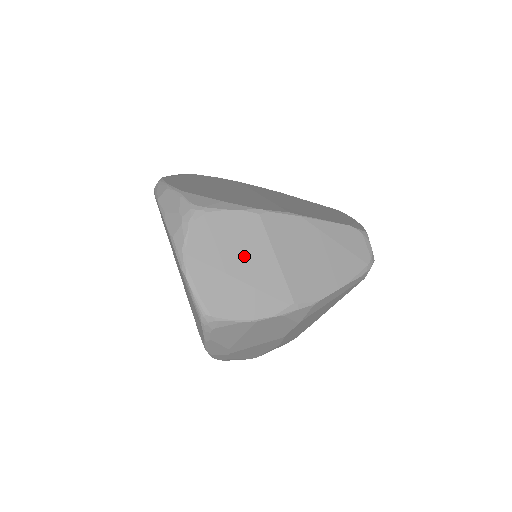
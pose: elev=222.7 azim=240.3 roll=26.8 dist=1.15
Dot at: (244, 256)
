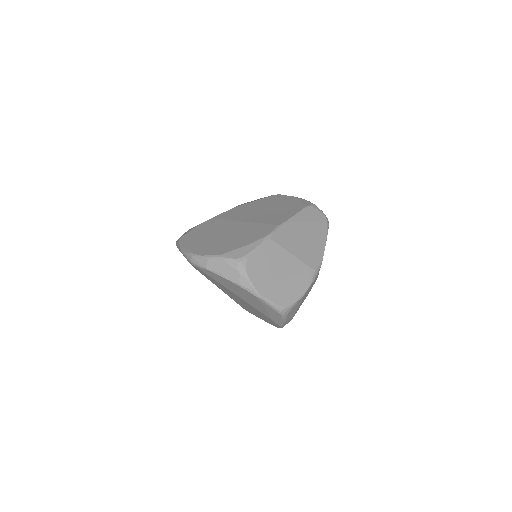
Dot at: (279, 266)
